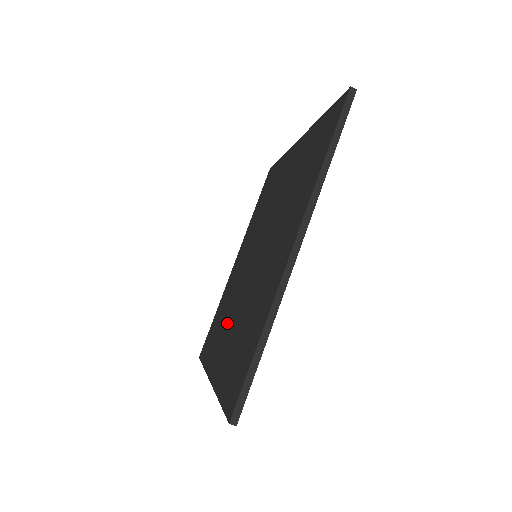
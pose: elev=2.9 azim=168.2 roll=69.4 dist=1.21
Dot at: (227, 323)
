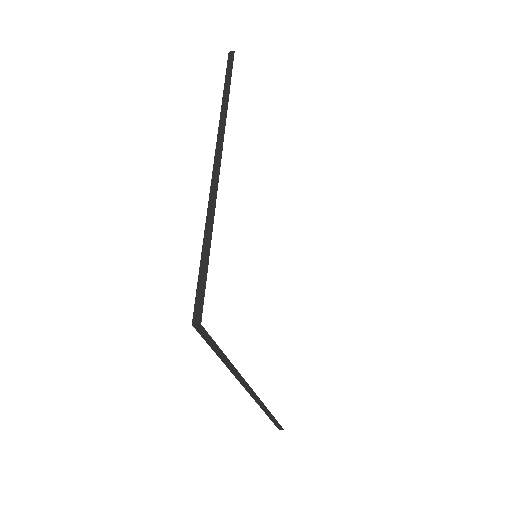
Dot at: occluded
